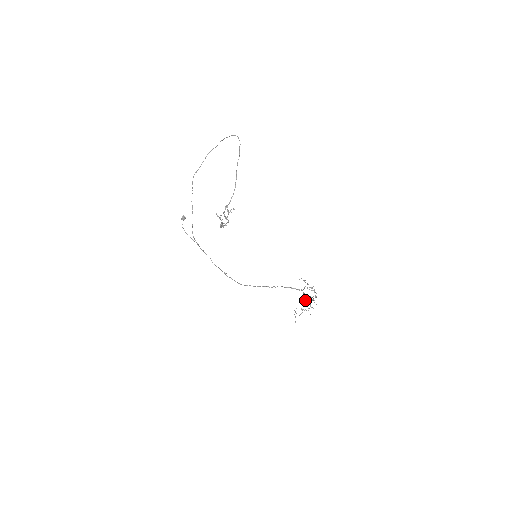
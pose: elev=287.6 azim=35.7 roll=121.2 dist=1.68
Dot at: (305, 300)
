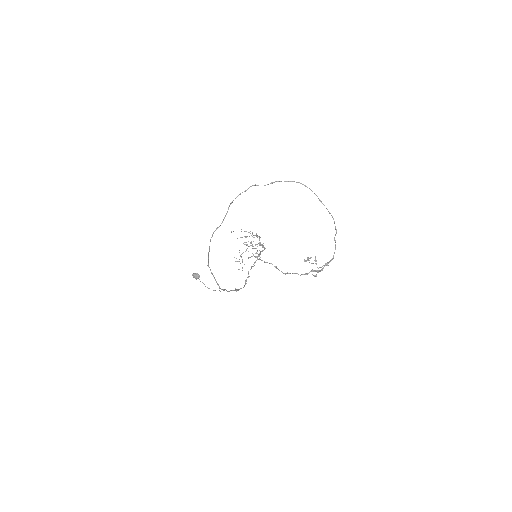
Dot at: (254, 248)
